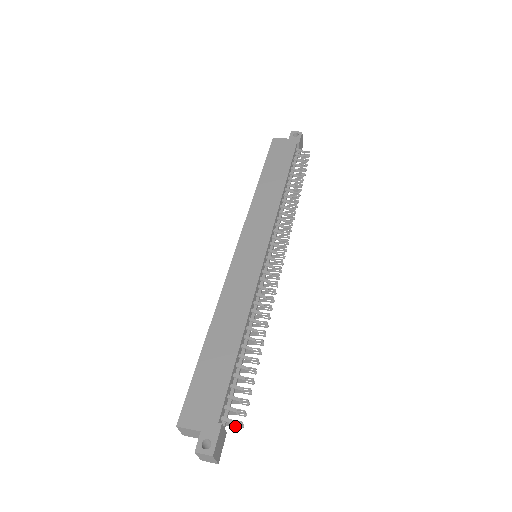
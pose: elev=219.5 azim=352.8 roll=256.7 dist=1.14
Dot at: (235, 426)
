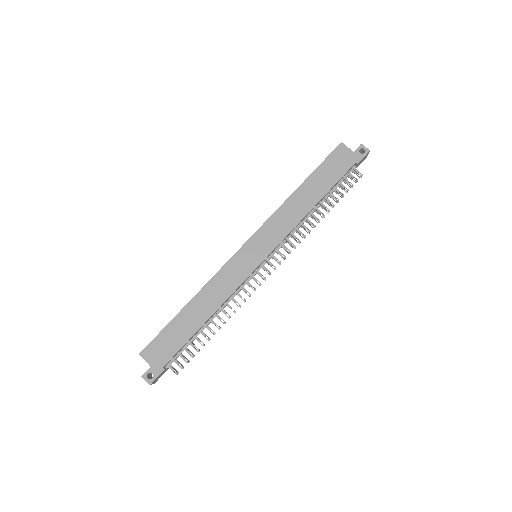
Dot at: (174, 371)
